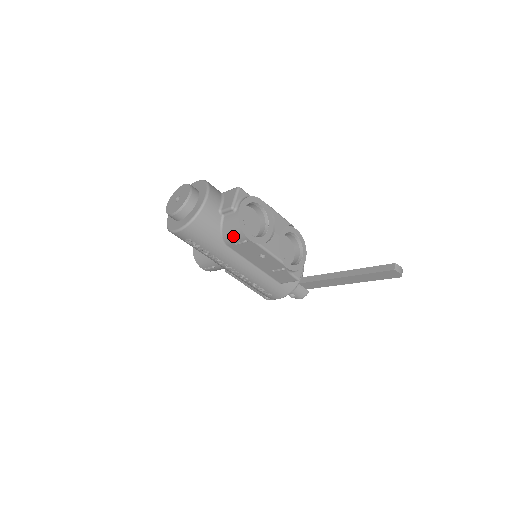
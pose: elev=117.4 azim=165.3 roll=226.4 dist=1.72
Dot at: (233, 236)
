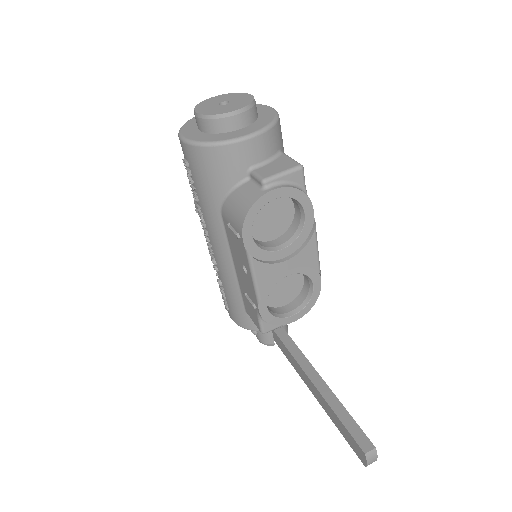
Dot at: (233, 213)
